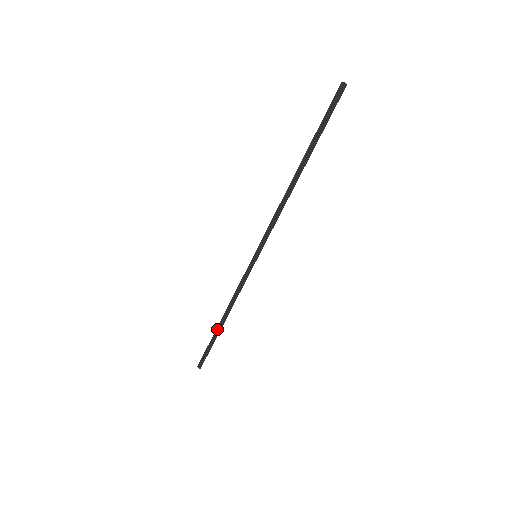
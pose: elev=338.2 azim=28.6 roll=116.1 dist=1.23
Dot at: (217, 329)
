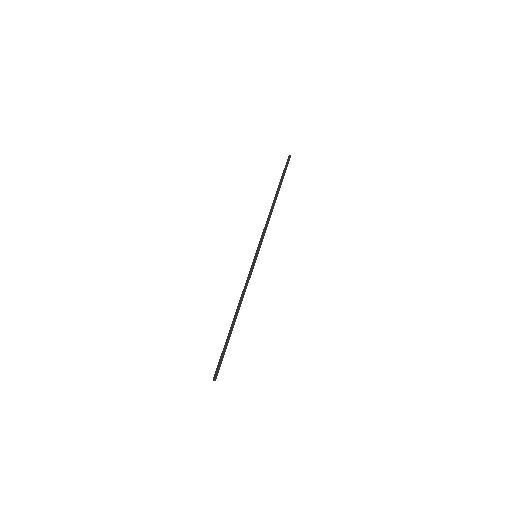
Dot at: (230, 329)
